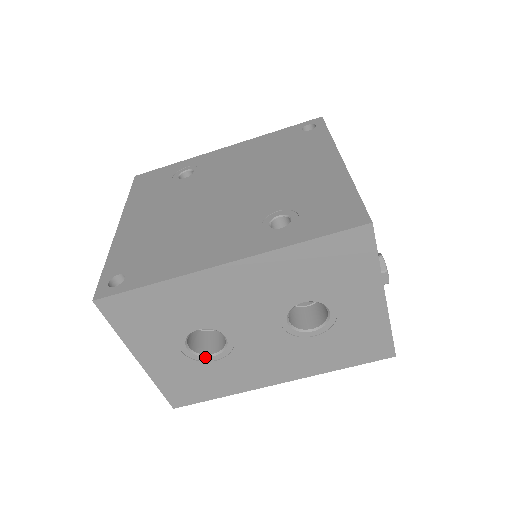
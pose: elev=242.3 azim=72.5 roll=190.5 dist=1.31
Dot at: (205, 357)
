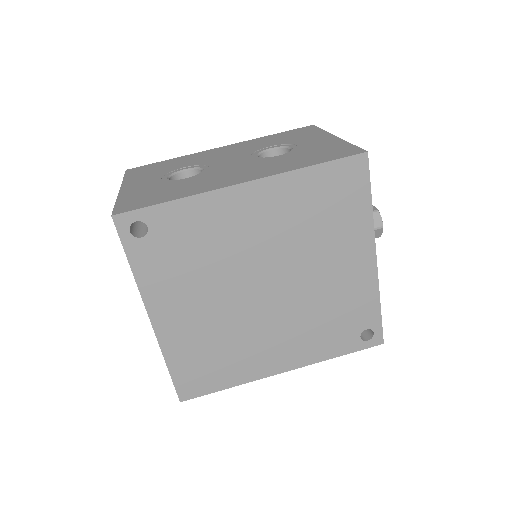
Dot at: (178, 180)
